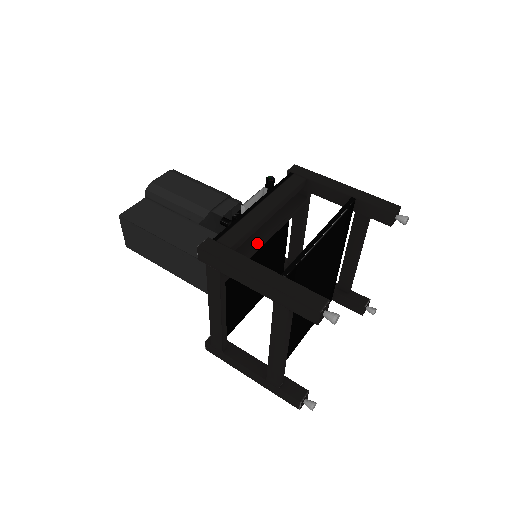
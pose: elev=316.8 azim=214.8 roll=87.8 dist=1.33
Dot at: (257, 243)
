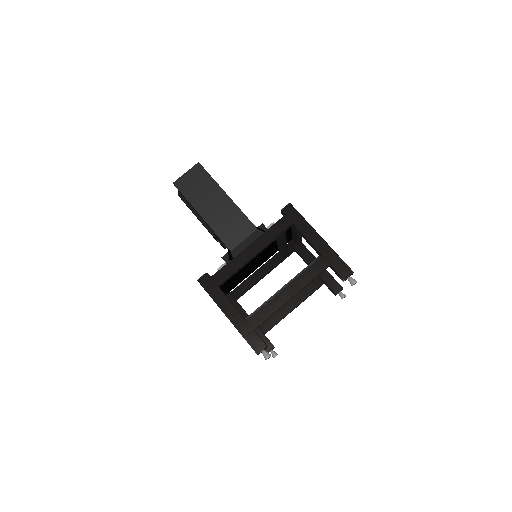
Dot at: (286, 240)
